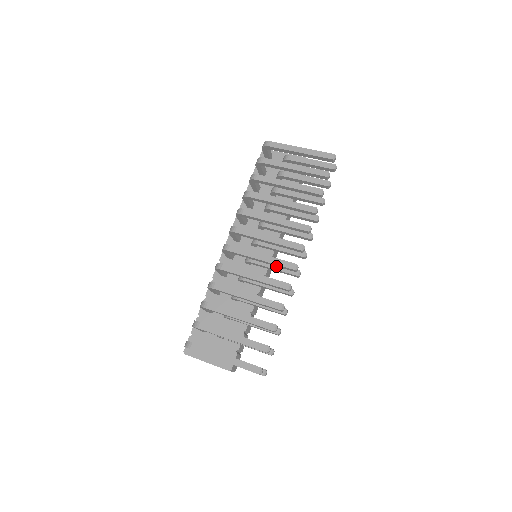
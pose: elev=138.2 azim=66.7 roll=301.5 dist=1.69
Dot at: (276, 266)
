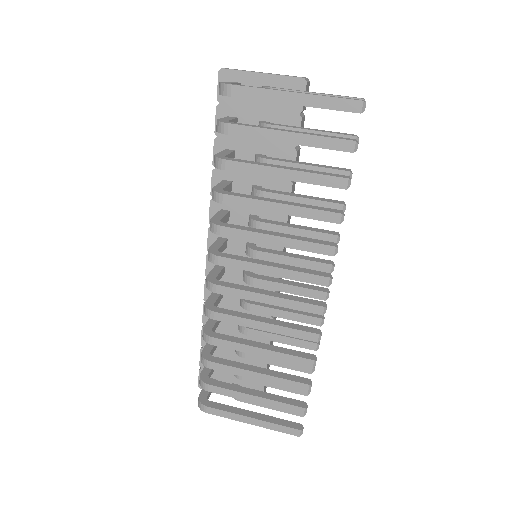
Dot at: (291, 289)
